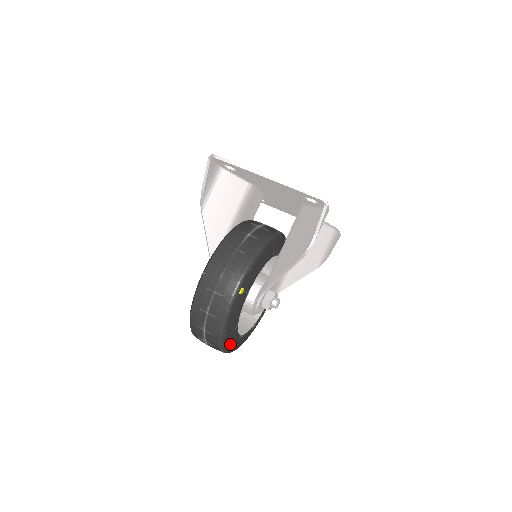
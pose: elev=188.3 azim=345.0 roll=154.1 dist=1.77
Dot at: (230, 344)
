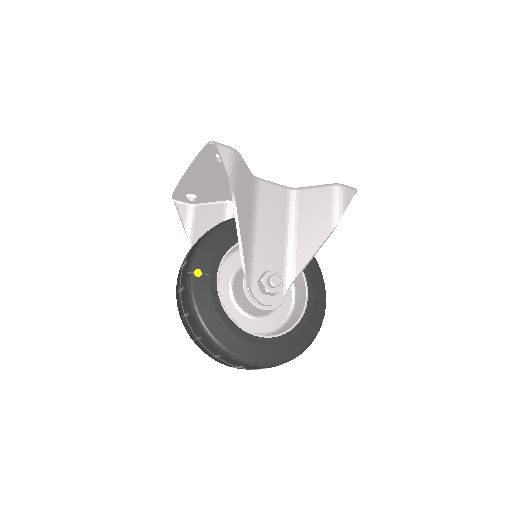
Dot at: (237, 346)
